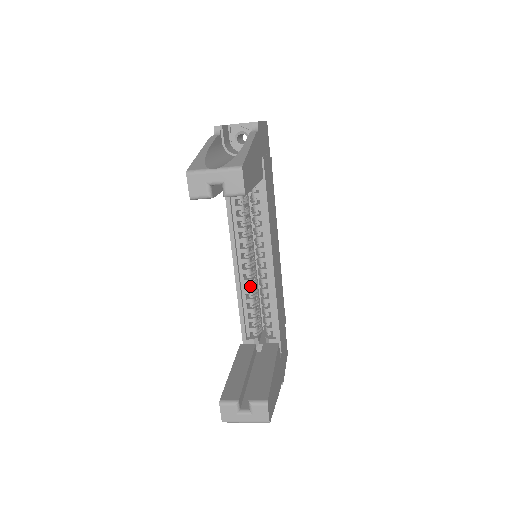
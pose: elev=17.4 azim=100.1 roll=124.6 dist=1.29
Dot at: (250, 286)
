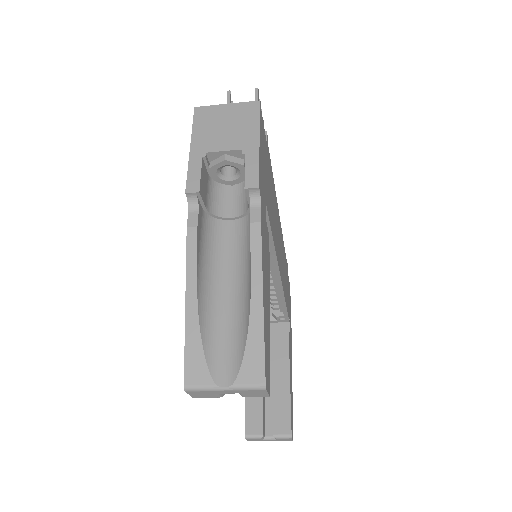
Dot at: occluded
